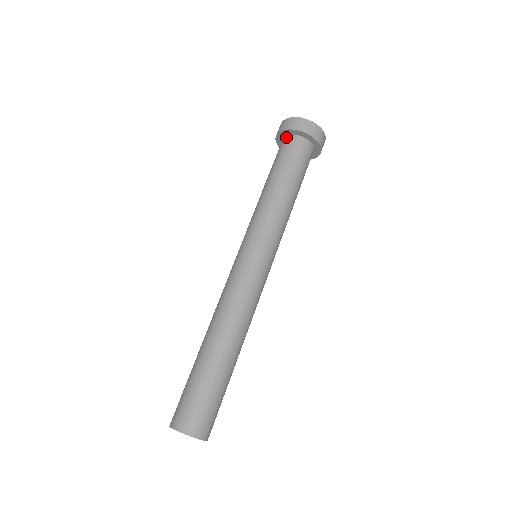
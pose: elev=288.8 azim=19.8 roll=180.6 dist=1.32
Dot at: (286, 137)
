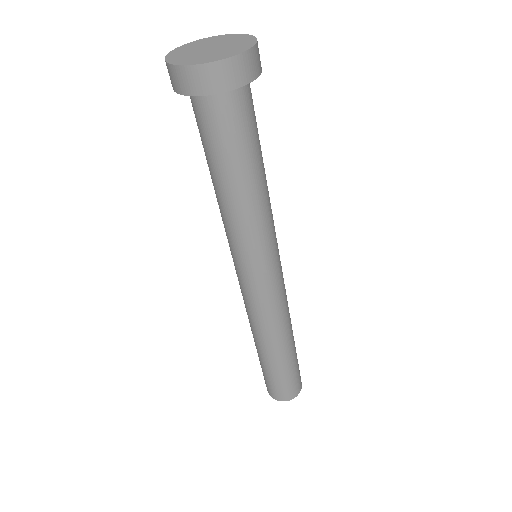
Dot at: occluded
